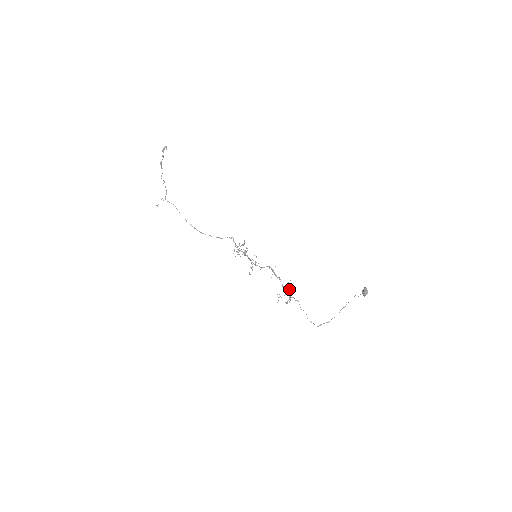
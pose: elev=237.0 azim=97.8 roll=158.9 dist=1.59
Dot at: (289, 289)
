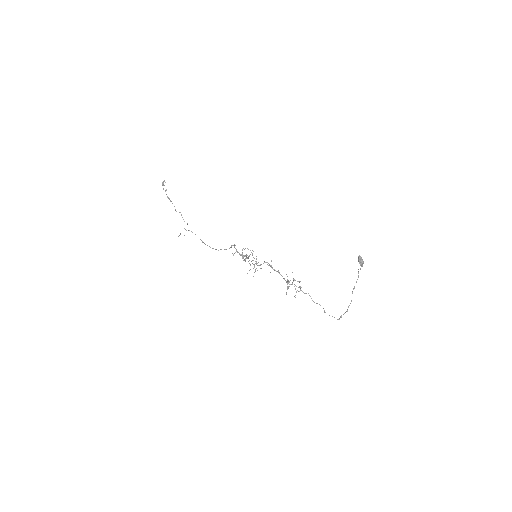
Dot at: (288, 281)
